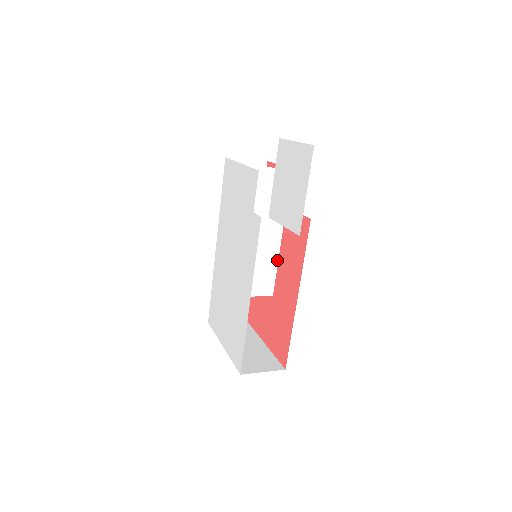
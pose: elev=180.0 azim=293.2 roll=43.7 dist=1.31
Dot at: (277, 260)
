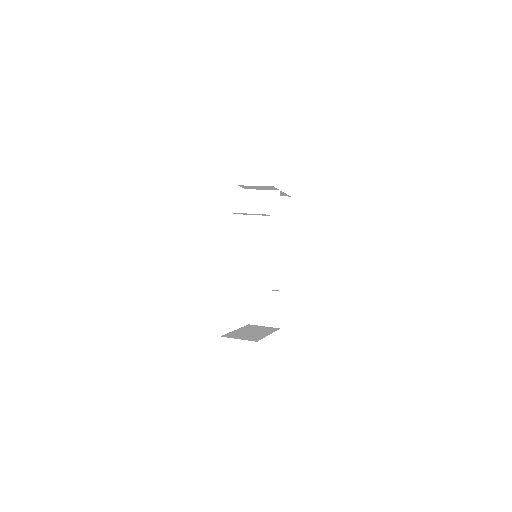
Dot at: (274, 261)
